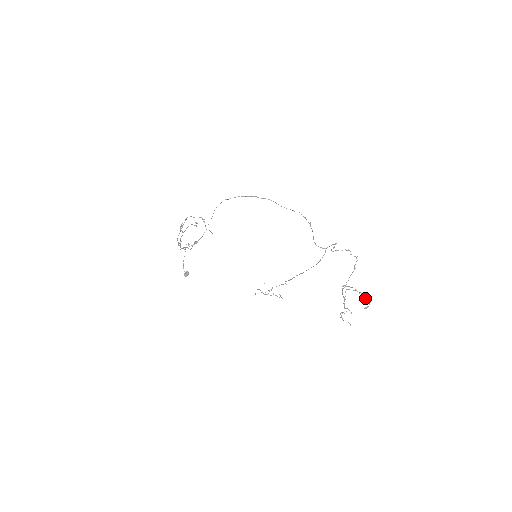
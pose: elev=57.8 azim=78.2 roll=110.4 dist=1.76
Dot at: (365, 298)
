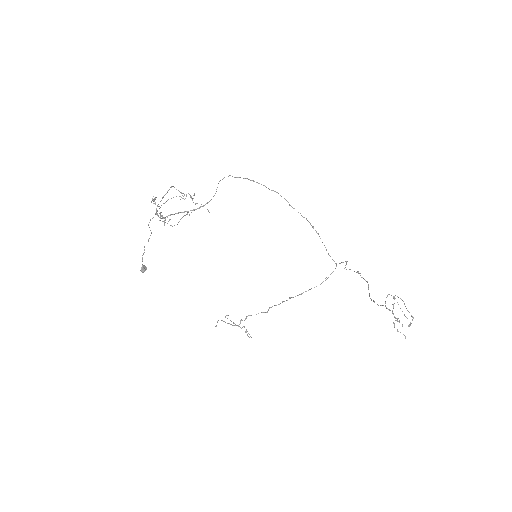
Dot at: occluded
